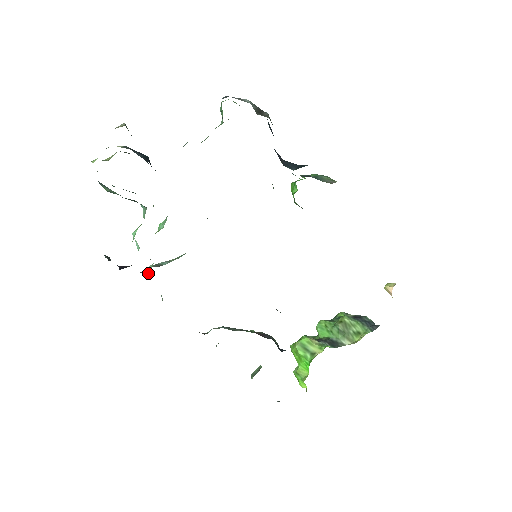
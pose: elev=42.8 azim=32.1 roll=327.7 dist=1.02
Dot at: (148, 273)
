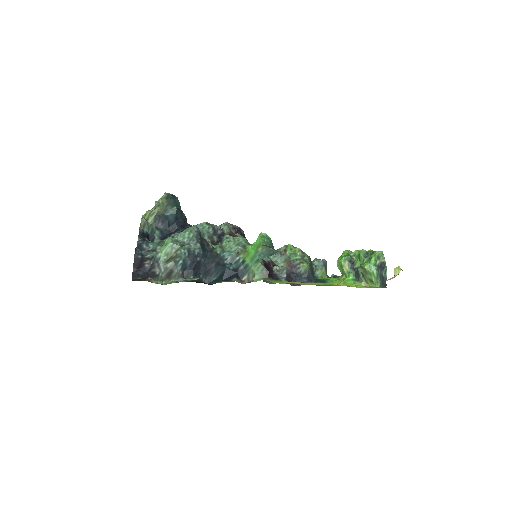
Dot at: occluded
